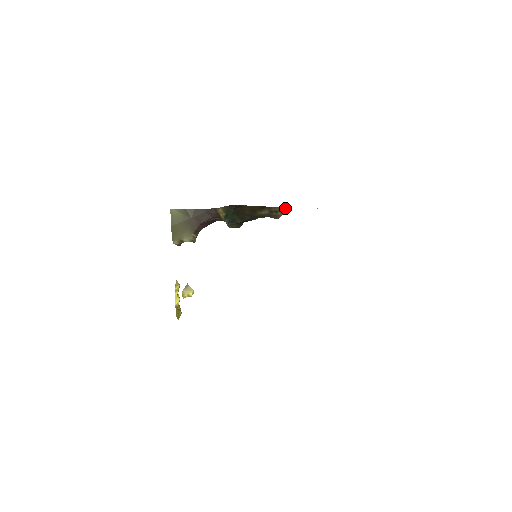
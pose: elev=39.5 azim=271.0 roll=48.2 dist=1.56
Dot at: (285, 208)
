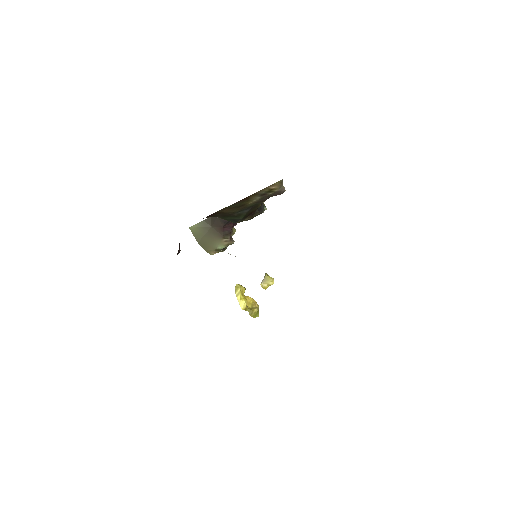
Dot at: (276, 183)
